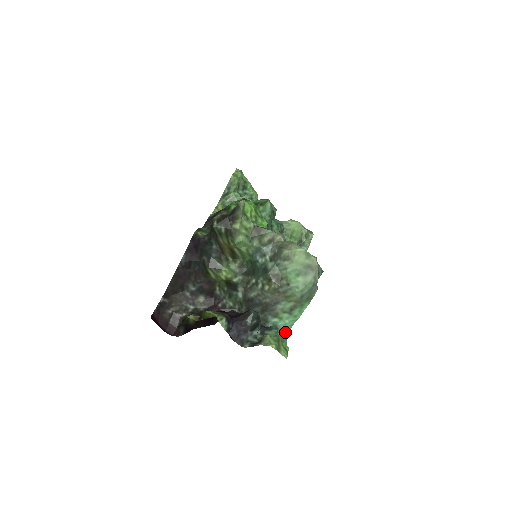
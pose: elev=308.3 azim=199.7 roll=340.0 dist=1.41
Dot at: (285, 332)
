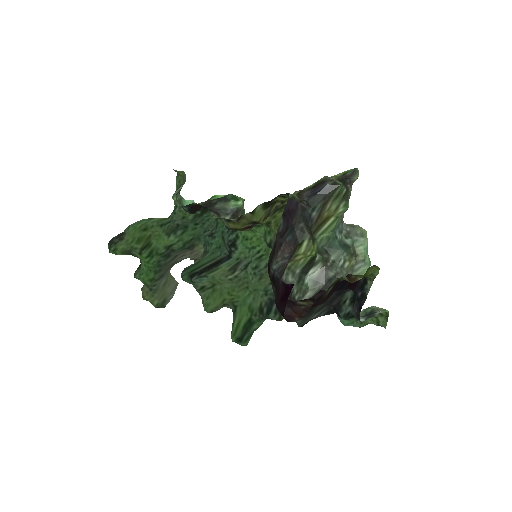
Dot at: (342, 319)
